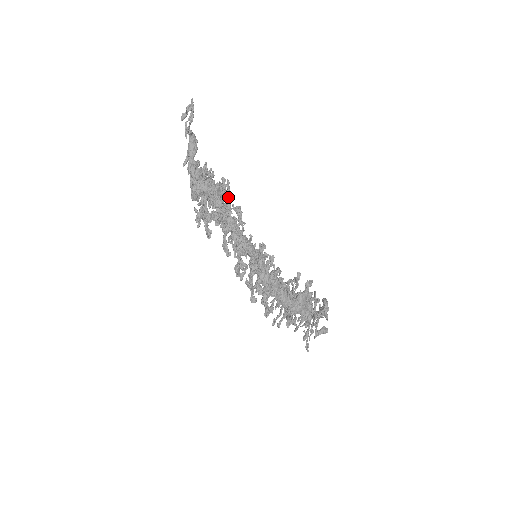
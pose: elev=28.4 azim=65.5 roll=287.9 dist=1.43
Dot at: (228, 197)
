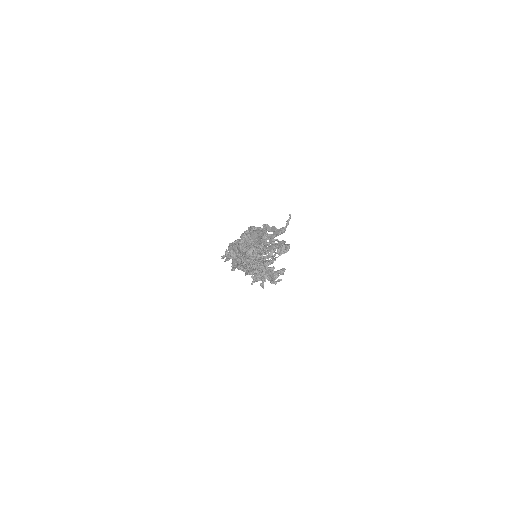
Dot at: occluded
